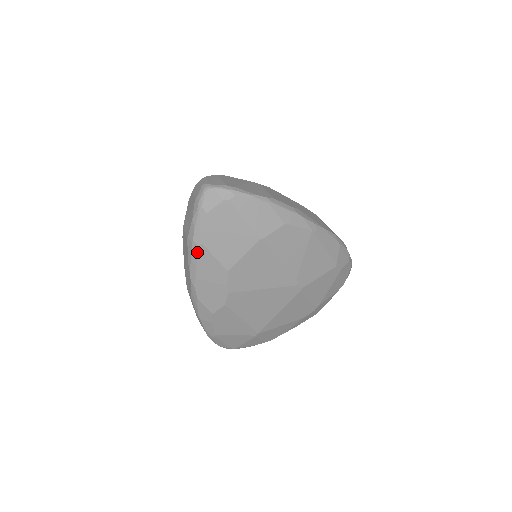
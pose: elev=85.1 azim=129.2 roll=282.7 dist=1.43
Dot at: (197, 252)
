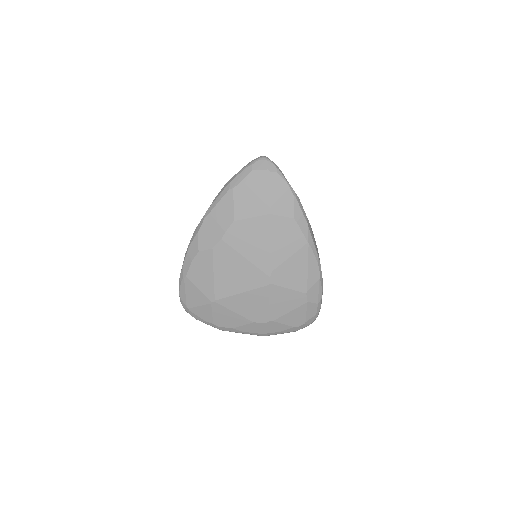
Dot at: (226, 193)
